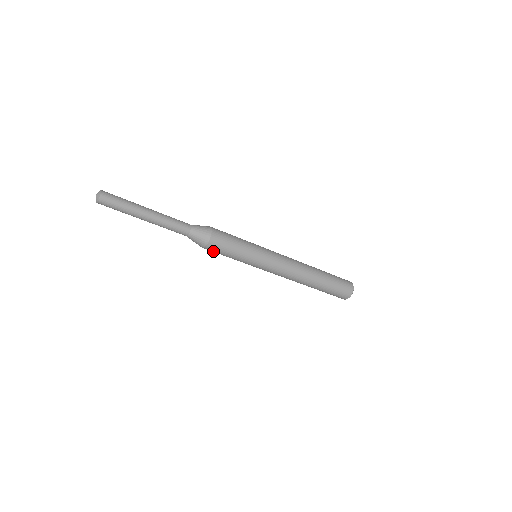
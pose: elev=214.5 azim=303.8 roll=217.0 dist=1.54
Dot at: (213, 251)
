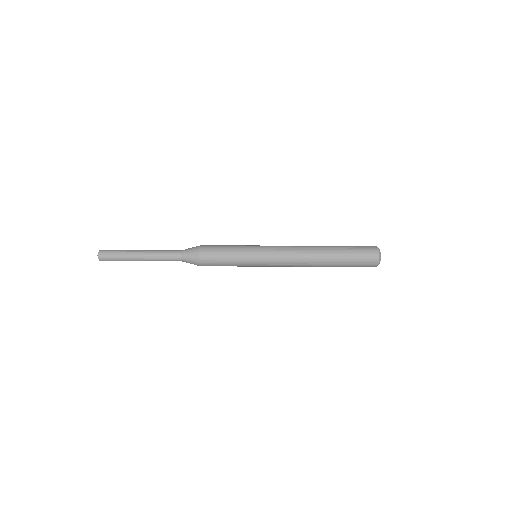
Dot at: occluded
